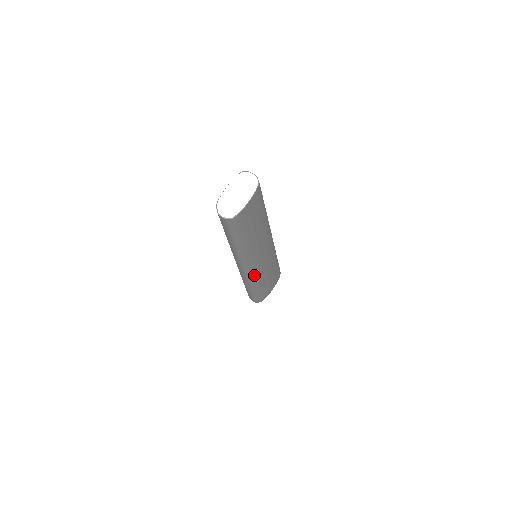
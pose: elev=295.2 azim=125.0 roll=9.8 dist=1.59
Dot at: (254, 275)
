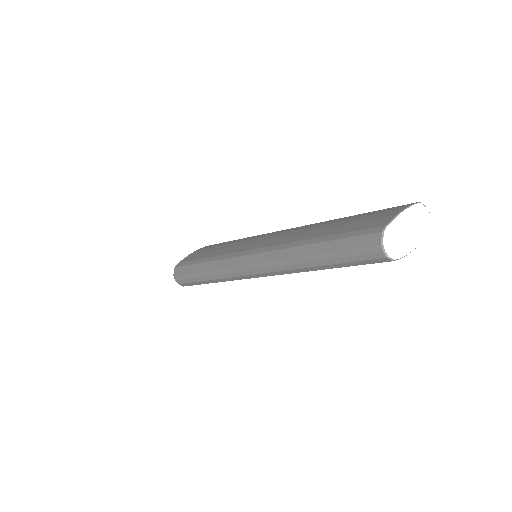
Dot at: occluded
